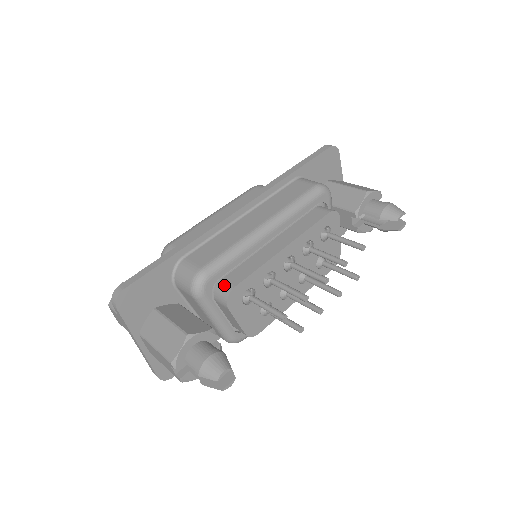
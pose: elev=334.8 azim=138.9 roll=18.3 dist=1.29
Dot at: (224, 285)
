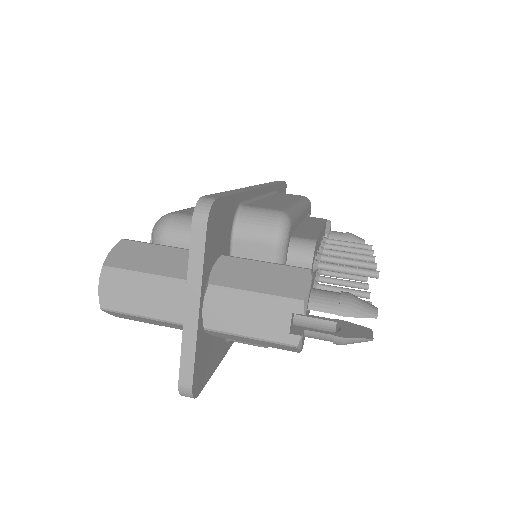
Dot at: (301, 239)
